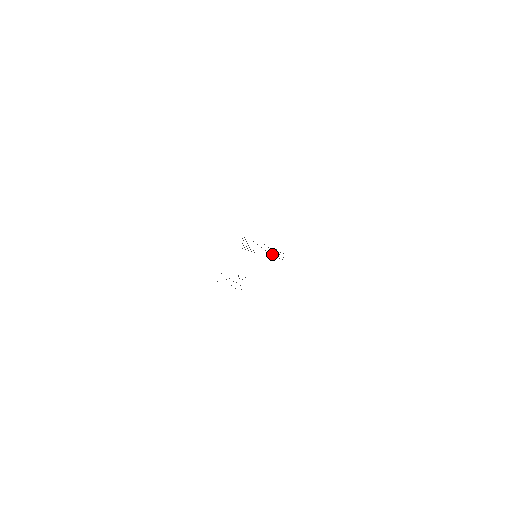
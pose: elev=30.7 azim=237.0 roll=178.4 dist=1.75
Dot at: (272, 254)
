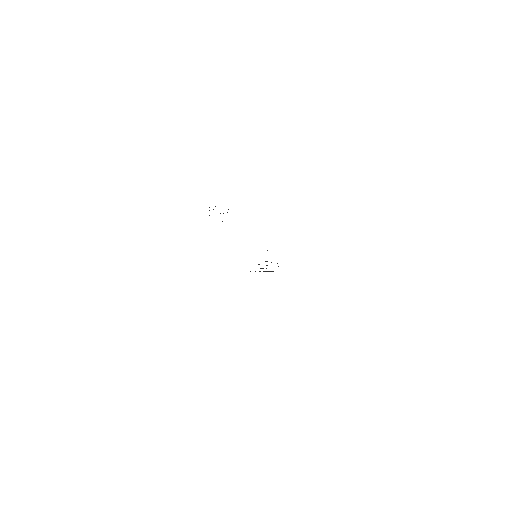
Dot at: occluded
